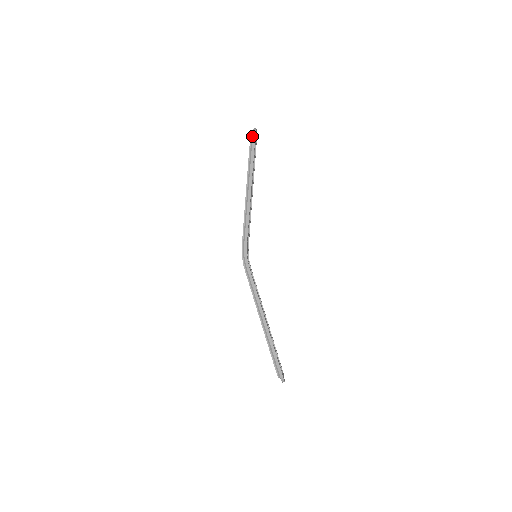
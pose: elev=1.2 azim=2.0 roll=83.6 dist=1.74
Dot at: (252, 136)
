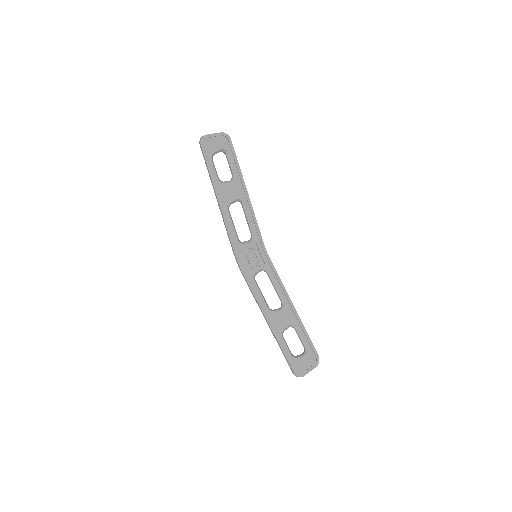
Dot at: (203, 146)
